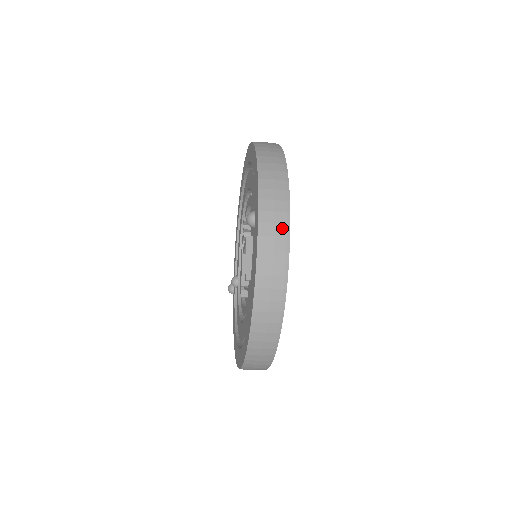
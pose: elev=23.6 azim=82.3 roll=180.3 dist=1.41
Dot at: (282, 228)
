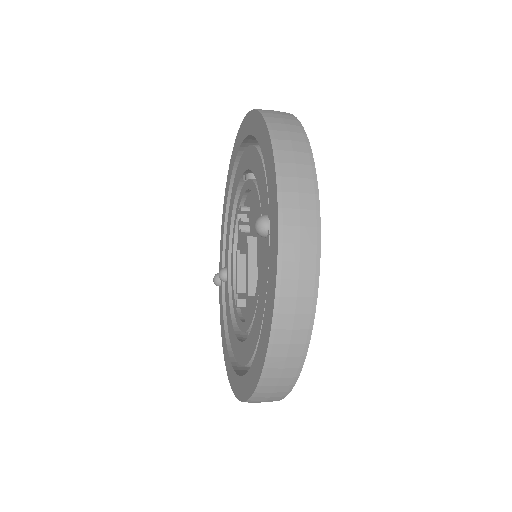
Dot at: (310, 250)
